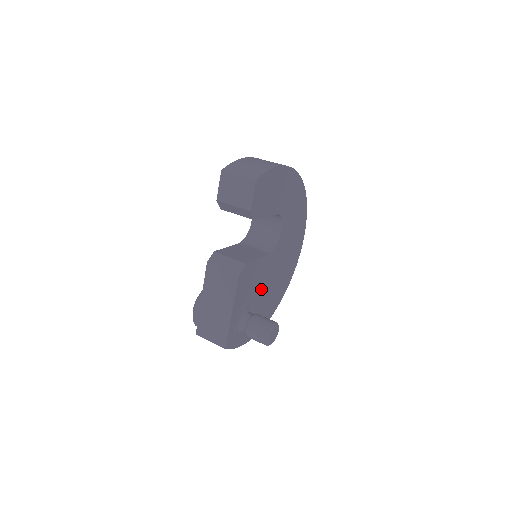
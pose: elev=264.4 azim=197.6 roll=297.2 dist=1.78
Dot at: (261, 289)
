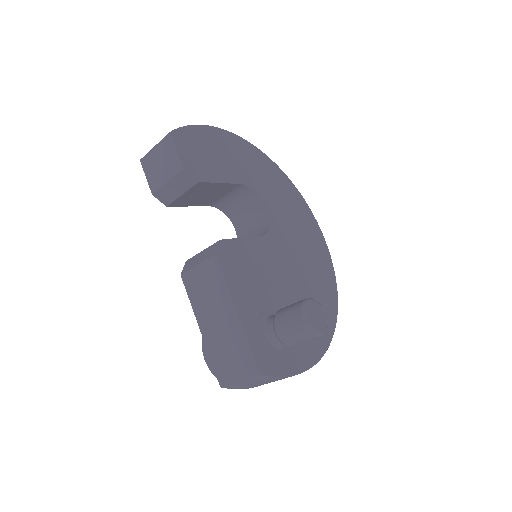
Dot at: (281, 286)
